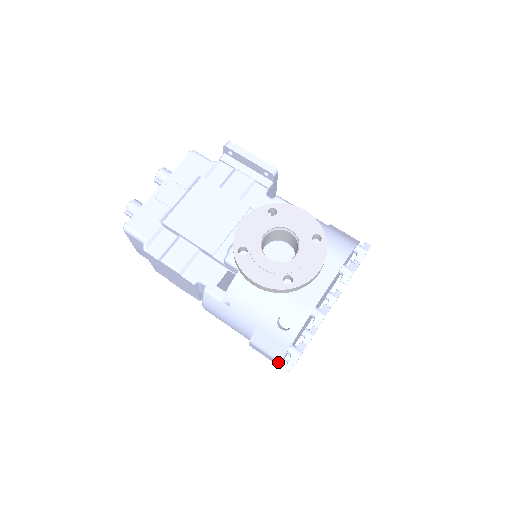
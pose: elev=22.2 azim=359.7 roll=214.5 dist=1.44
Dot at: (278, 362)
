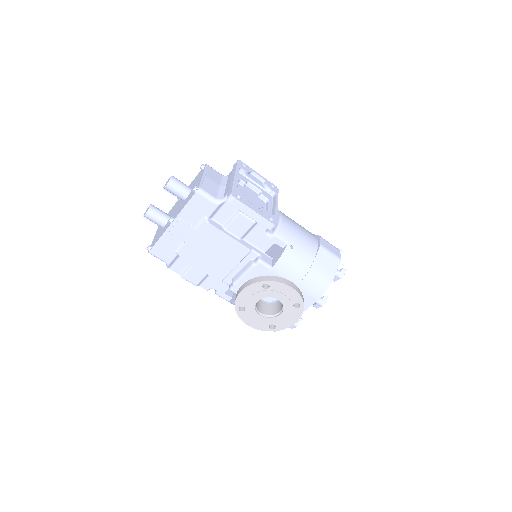
Dot at: occluded
